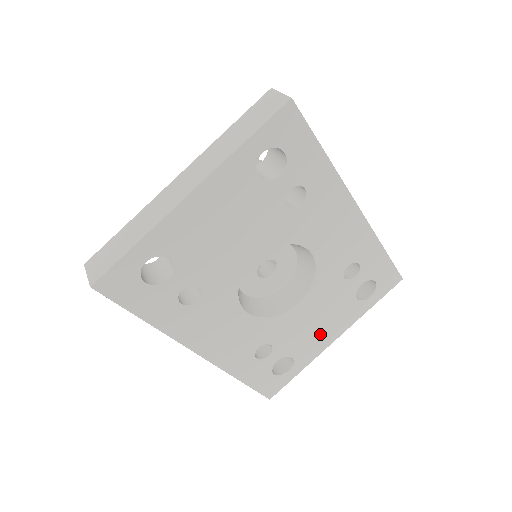
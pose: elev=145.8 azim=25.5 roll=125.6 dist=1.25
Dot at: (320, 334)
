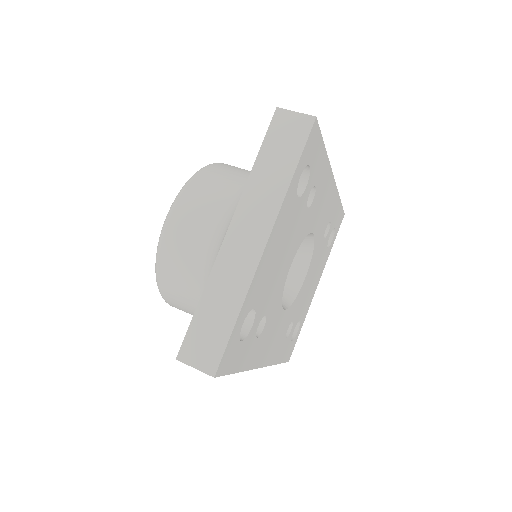
Dot at: (311, 290)
